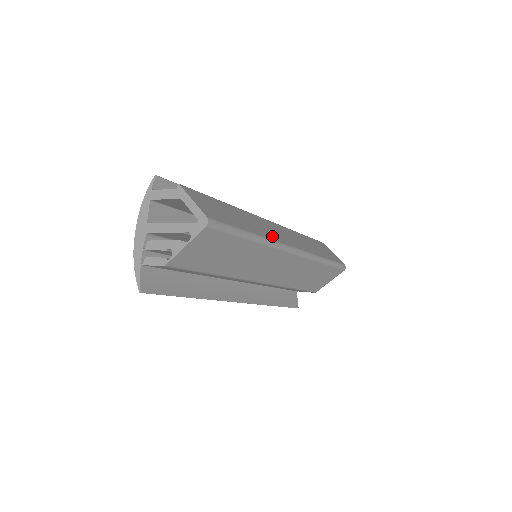
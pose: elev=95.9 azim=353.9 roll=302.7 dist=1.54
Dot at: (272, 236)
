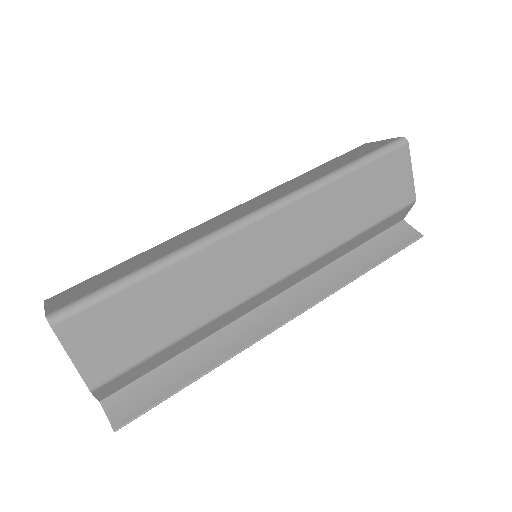
Dot at: (205, 233)
